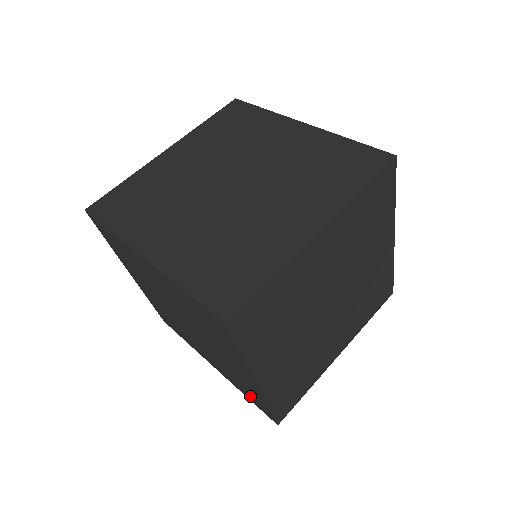
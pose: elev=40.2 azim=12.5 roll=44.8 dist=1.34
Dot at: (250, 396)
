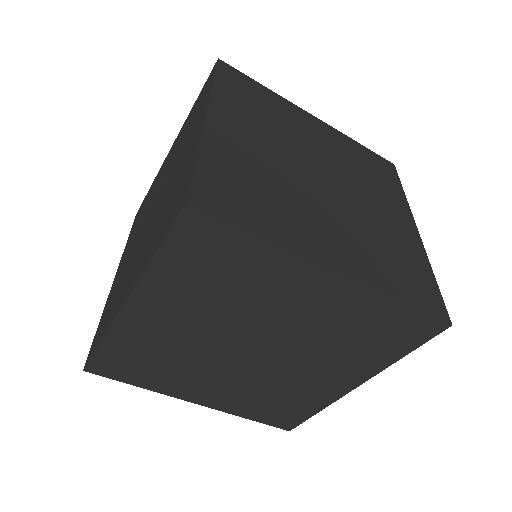
Dot at: (394, 339)
